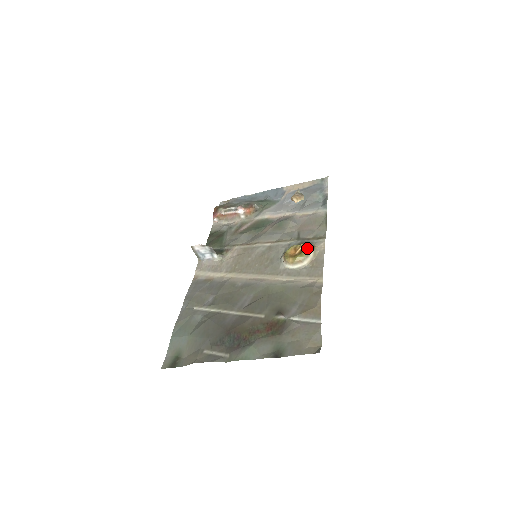
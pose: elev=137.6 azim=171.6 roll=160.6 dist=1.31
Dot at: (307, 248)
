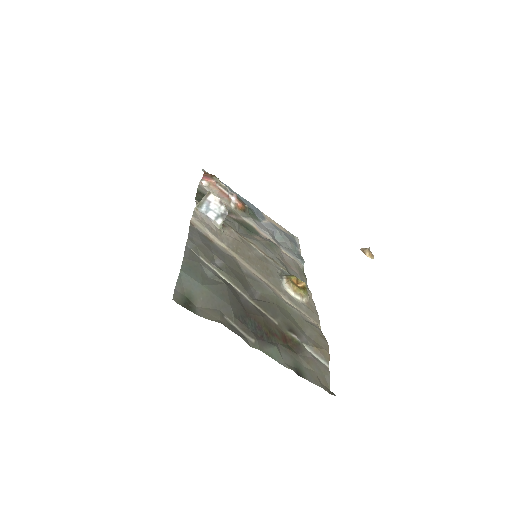
Dot at: occluded
